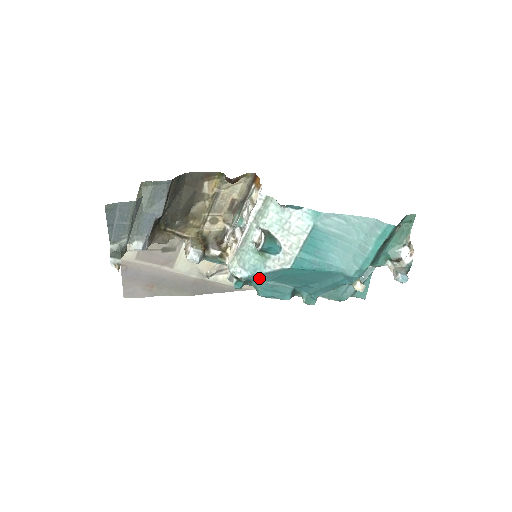
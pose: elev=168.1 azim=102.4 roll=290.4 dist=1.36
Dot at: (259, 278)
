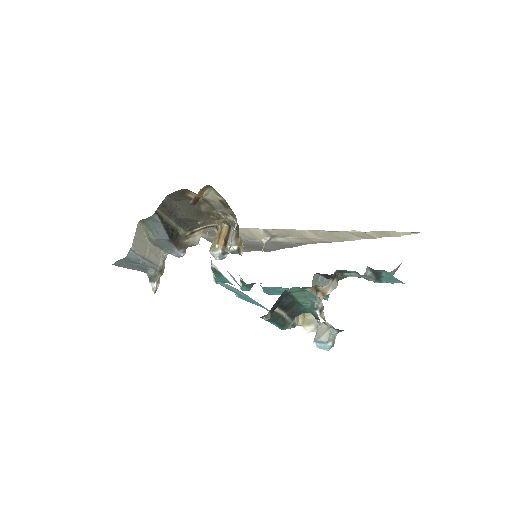
Dot at: occluded
